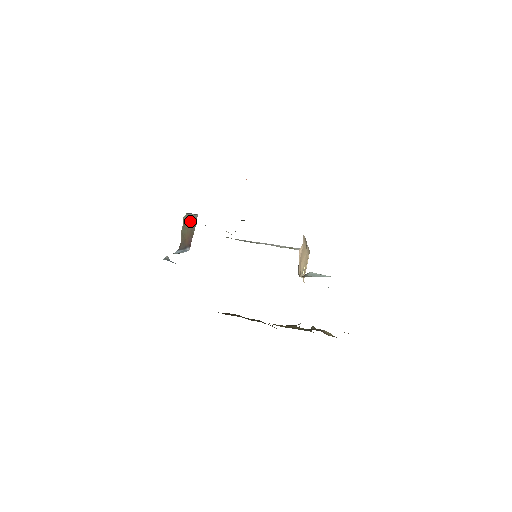
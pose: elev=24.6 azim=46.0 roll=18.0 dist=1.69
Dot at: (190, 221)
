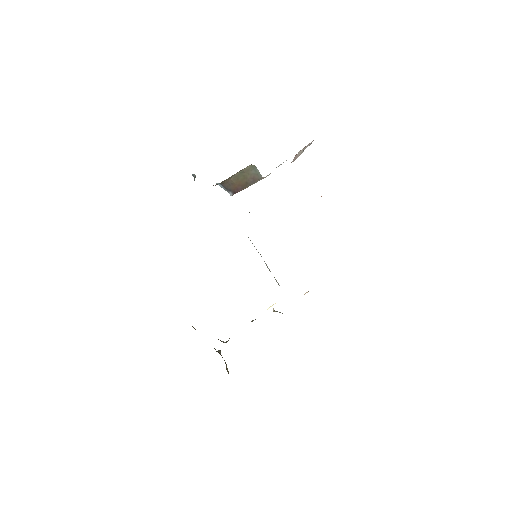
Dot at: (253, 174)
